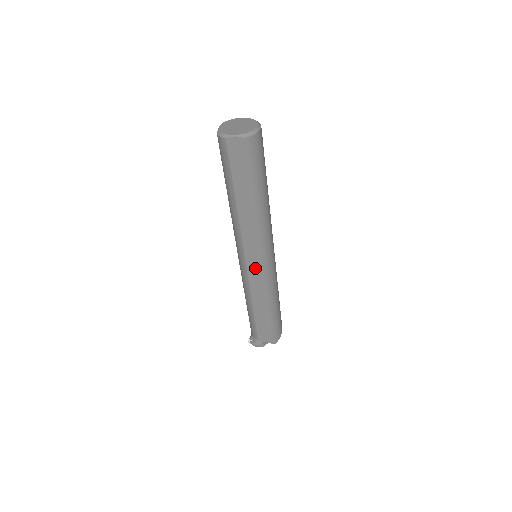
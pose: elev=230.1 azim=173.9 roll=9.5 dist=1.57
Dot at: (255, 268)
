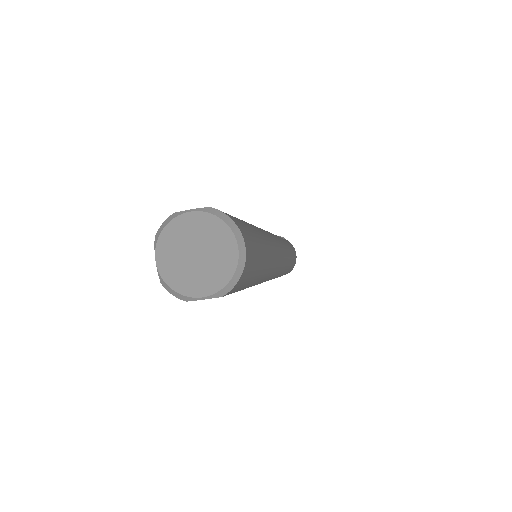
Dot at: occluded
